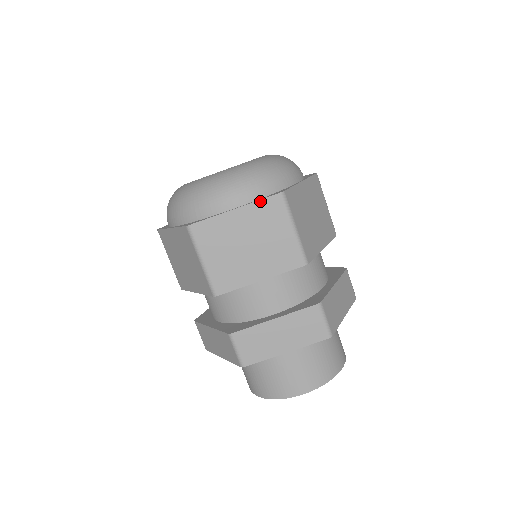
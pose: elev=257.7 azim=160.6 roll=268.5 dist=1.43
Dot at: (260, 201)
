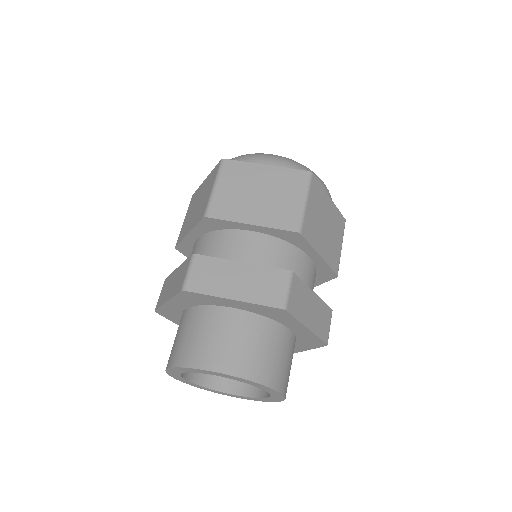
Dot at: (289, 169)
